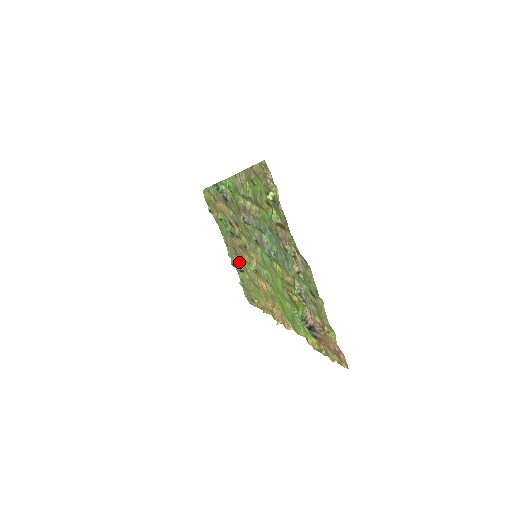
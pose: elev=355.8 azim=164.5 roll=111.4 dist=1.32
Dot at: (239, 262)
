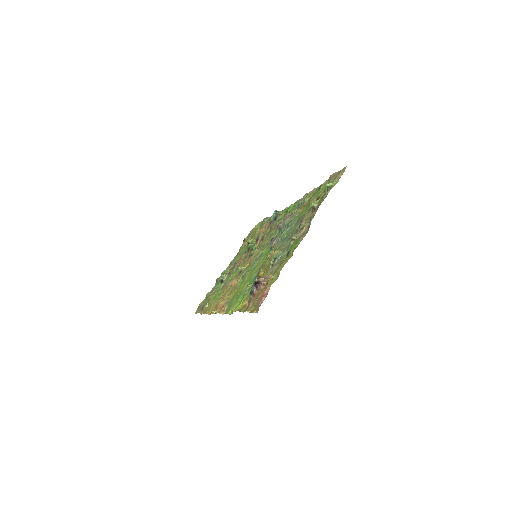
Dot at: (228, 274)
